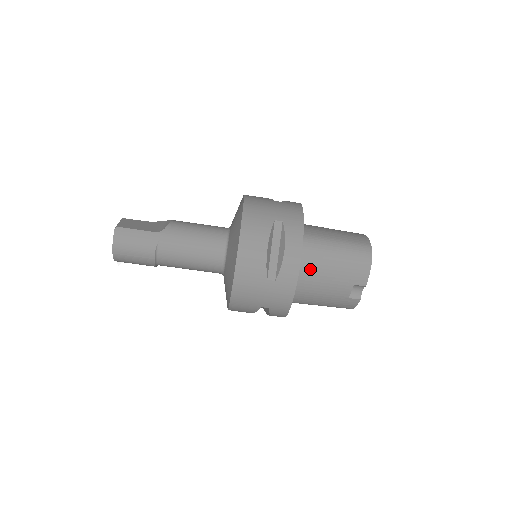
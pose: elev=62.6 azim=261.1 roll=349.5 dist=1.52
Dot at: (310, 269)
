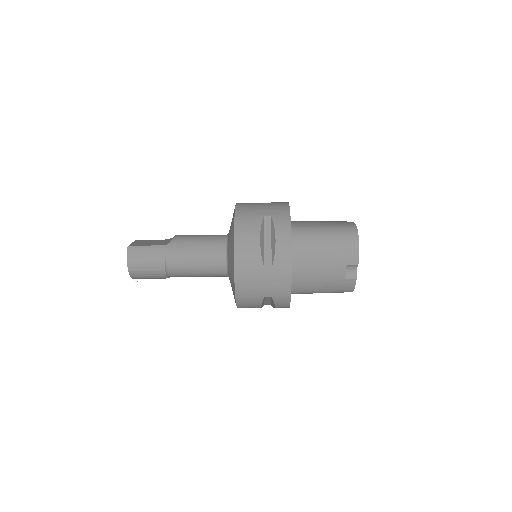
Dot at: (303, 255)
